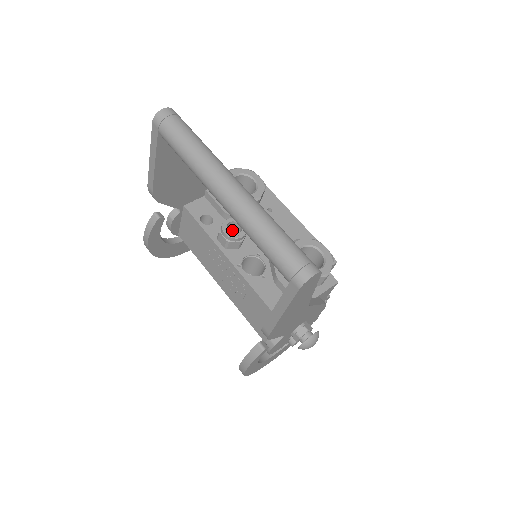
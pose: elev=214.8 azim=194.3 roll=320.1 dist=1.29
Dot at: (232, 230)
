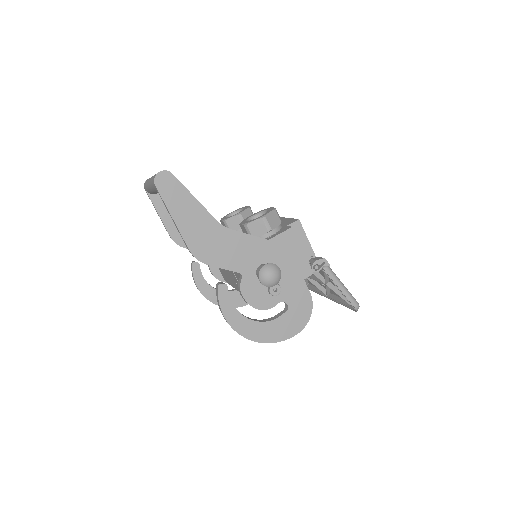
Dot at: occluded
